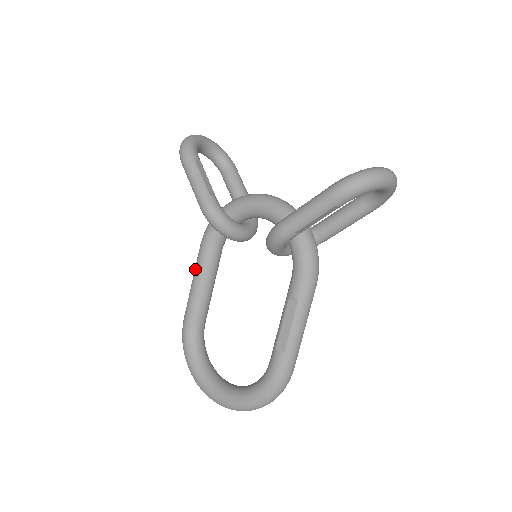
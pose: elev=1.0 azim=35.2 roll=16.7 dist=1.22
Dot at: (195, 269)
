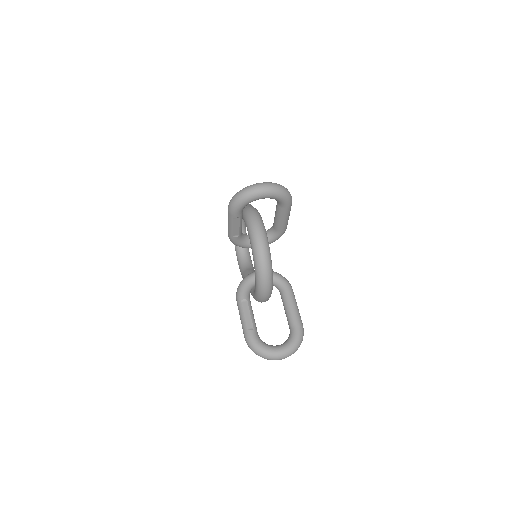
Dot at: occluded
